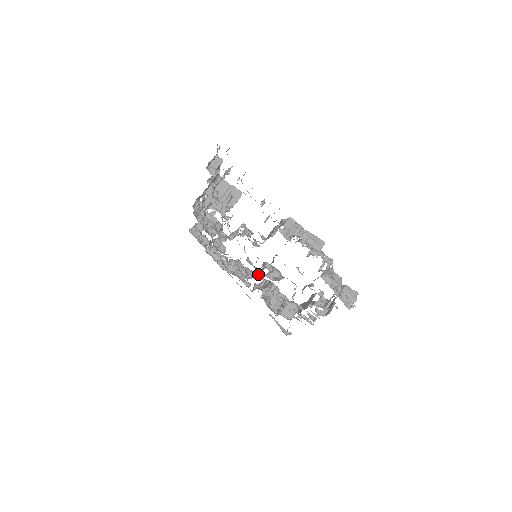
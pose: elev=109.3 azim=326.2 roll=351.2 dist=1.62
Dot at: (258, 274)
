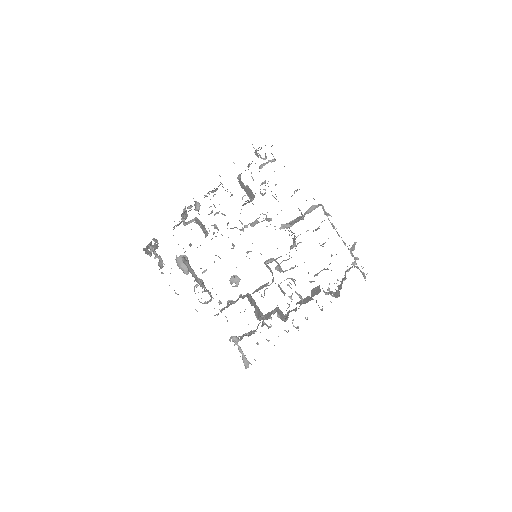
Dot at: occluded
